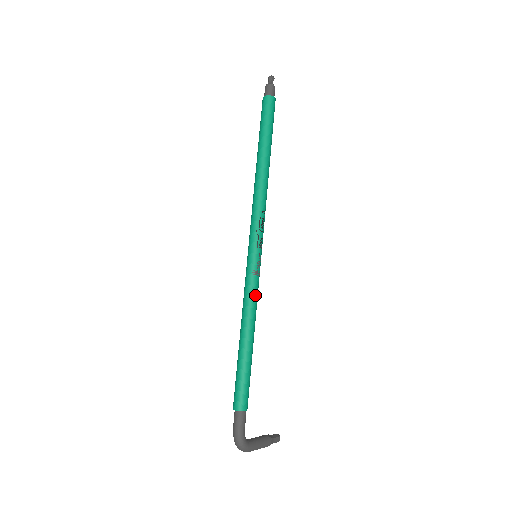
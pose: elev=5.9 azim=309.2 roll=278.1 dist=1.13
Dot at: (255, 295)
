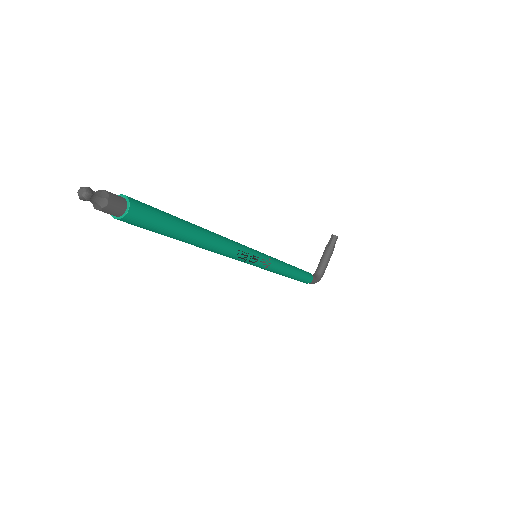
Dot at: (277, 269)
